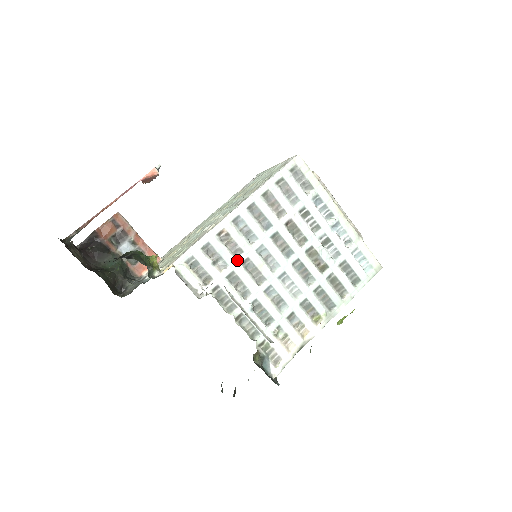
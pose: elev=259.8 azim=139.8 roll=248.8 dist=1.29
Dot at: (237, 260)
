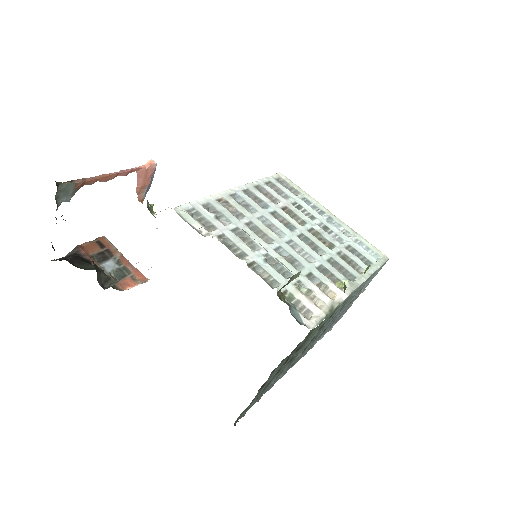
Dot at: (240, 221)
